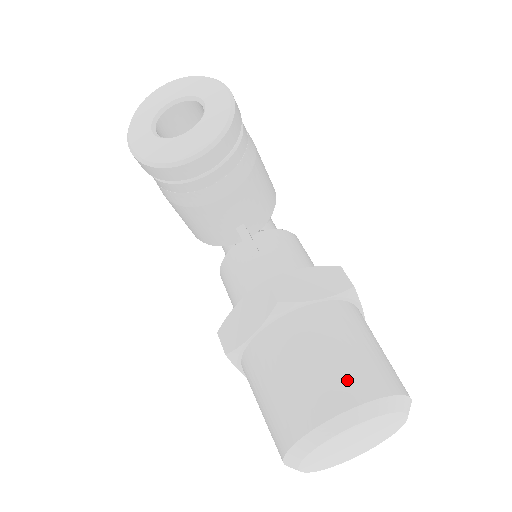
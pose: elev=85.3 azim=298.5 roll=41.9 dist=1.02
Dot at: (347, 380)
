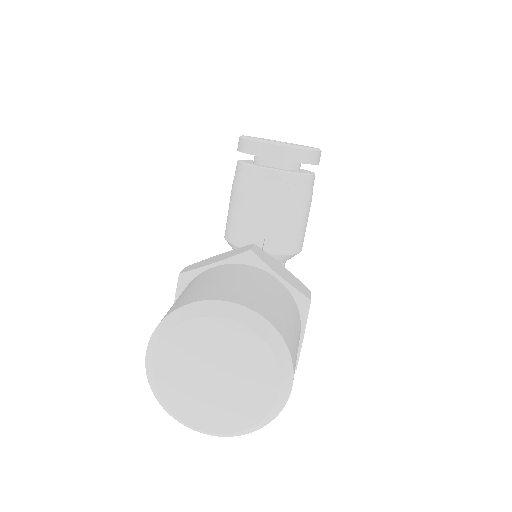
Dot at: (258, 300)
